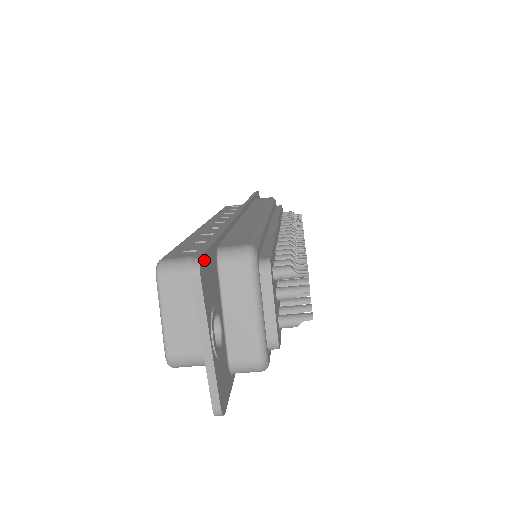
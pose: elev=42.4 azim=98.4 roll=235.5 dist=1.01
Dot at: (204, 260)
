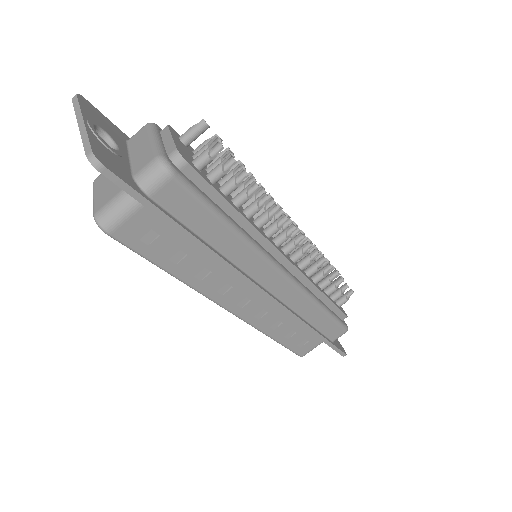
Dot at: (92, 106)
